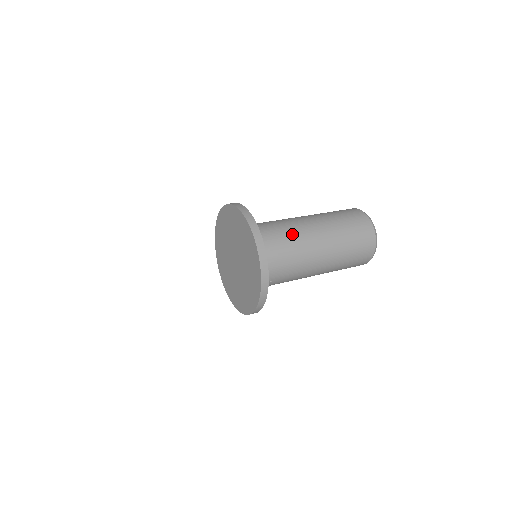
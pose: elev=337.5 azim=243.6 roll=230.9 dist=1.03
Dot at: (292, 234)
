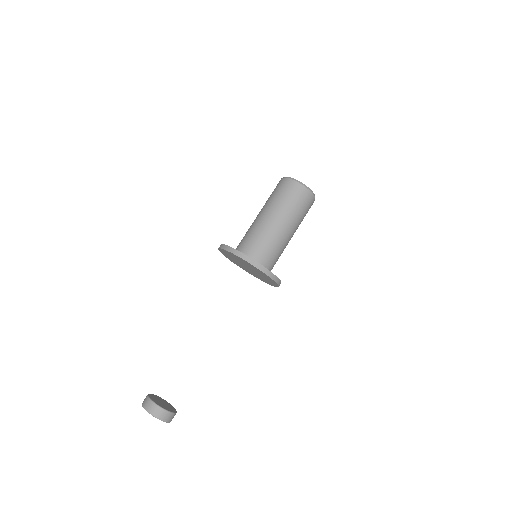
Dot at: (270, 238)
